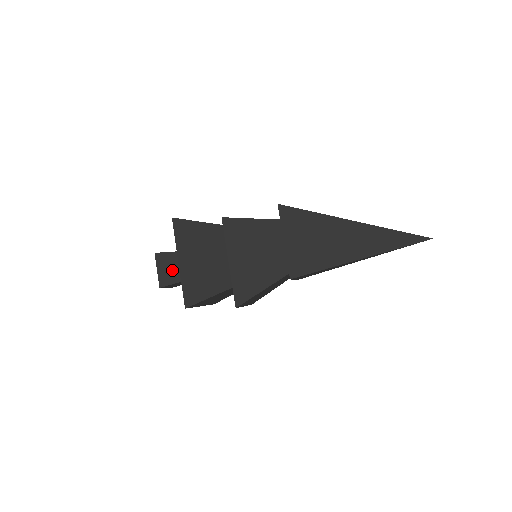
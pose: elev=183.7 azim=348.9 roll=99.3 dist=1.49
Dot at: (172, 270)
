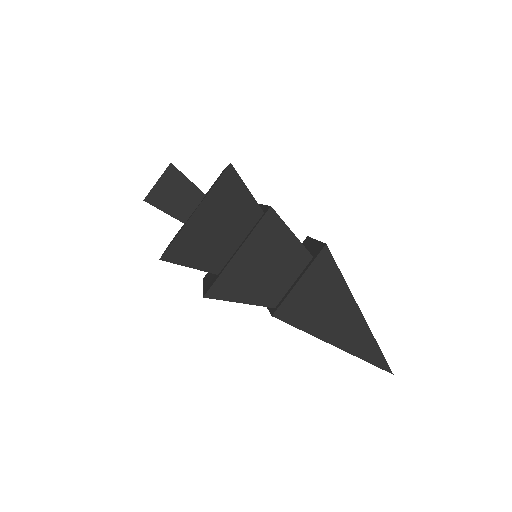
Dot at: (172, 196)
